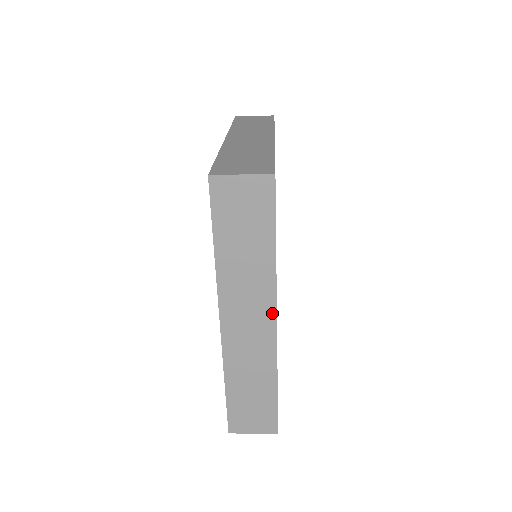
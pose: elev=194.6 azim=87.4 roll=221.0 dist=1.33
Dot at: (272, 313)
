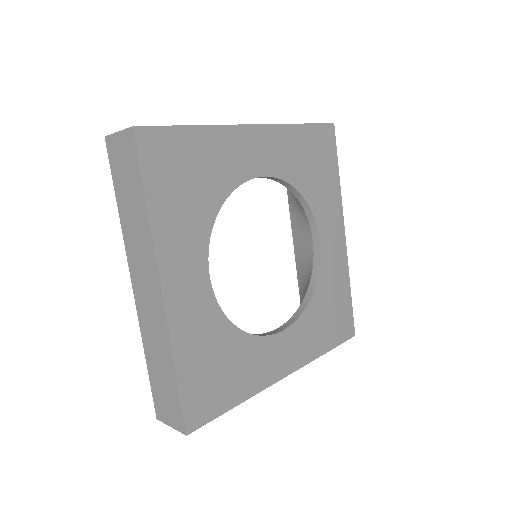
Dot at: (157, 277)
